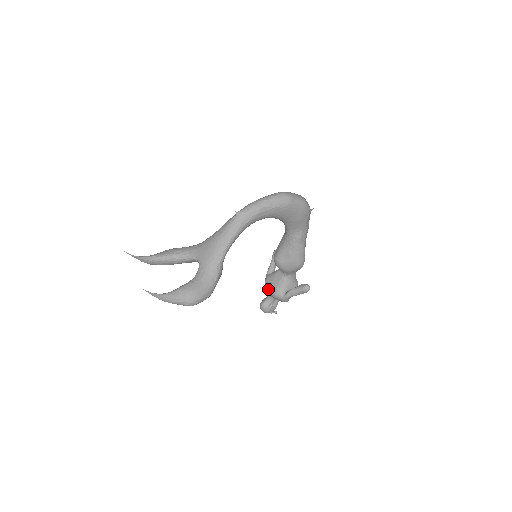
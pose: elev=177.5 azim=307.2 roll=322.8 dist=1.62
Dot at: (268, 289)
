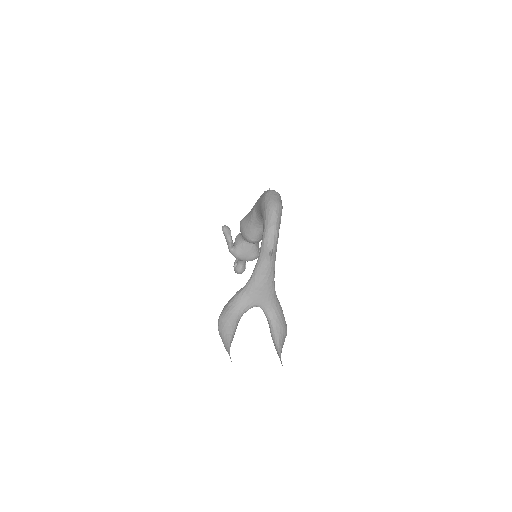
Dot at: (244, 260)
